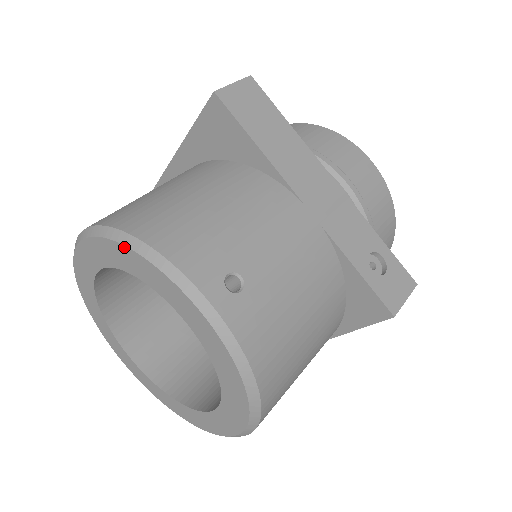
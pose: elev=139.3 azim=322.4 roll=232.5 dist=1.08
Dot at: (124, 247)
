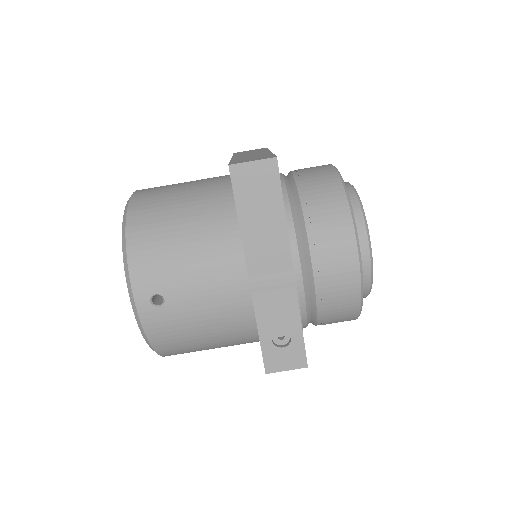
Dot at: (122, 238)
